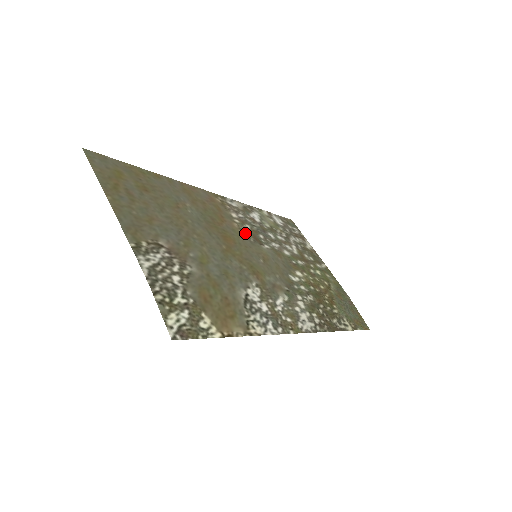
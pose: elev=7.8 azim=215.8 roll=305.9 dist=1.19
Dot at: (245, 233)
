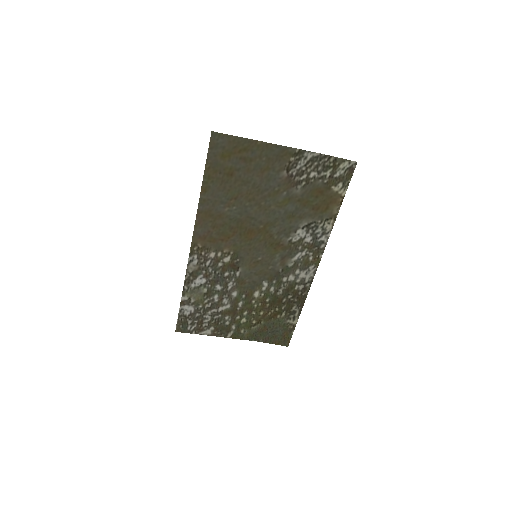
Dot at: (232, 256)
